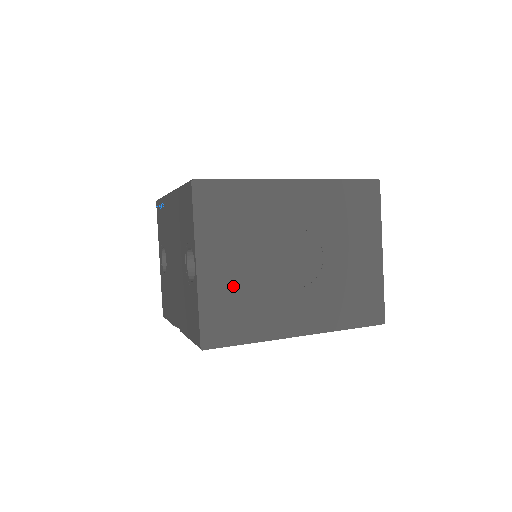
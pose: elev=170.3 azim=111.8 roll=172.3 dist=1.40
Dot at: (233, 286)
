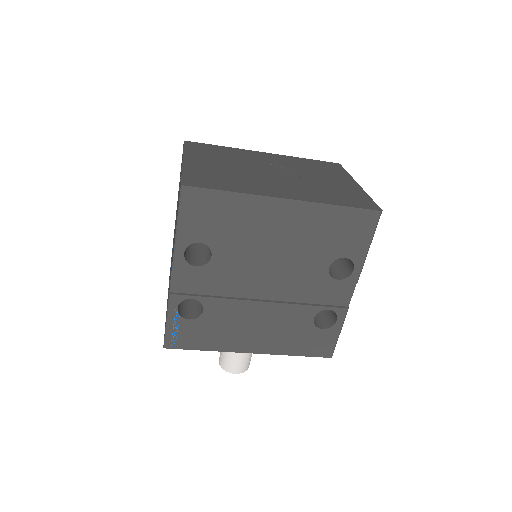
Dot at: (215, 171)
